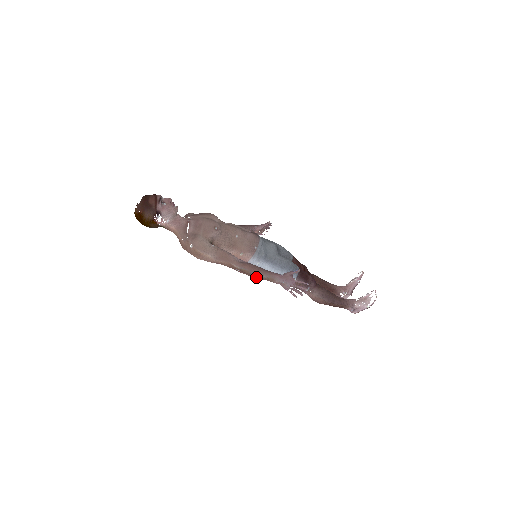
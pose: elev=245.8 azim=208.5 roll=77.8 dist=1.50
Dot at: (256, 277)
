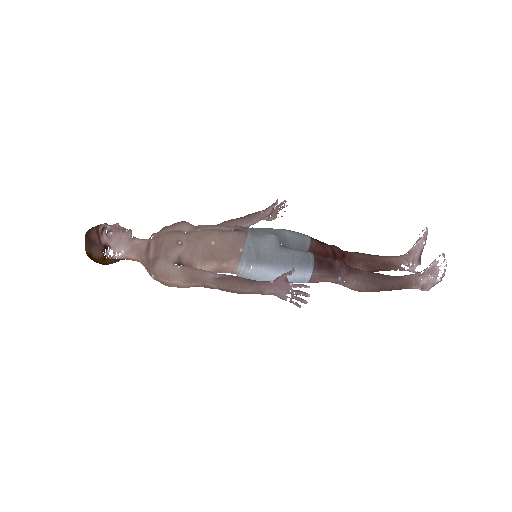
Dot at: (241, 293)
